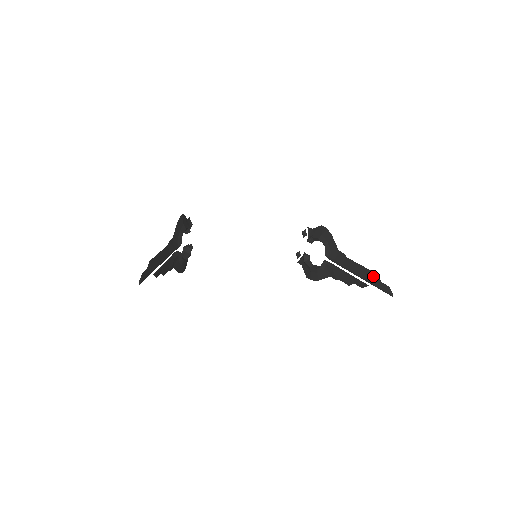
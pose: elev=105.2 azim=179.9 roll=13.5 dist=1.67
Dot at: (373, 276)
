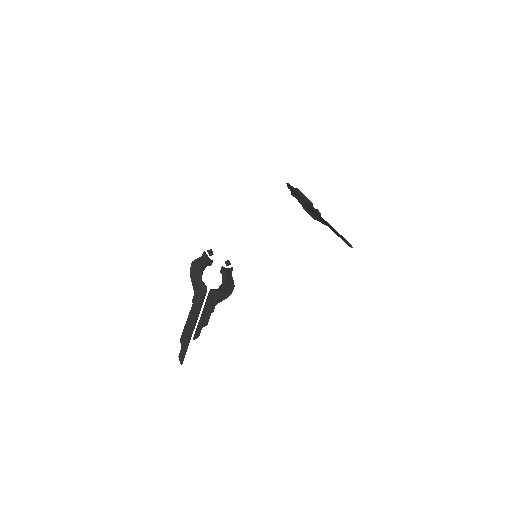
Dot at: (333, 229)
